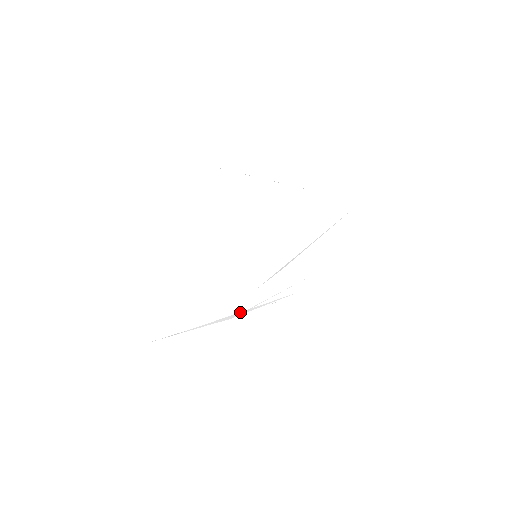
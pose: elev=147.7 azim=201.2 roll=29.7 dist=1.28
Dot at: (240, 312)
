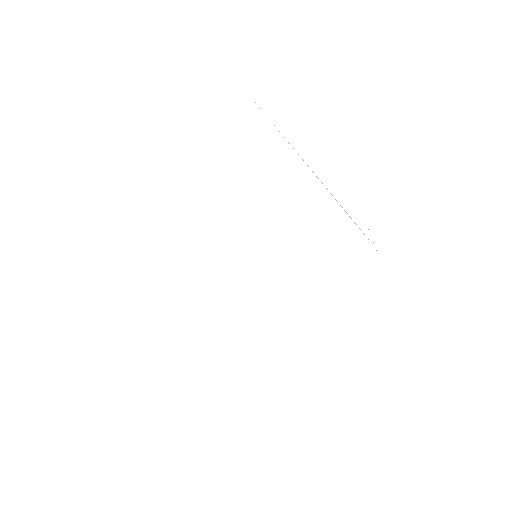
Dot at: occluded
